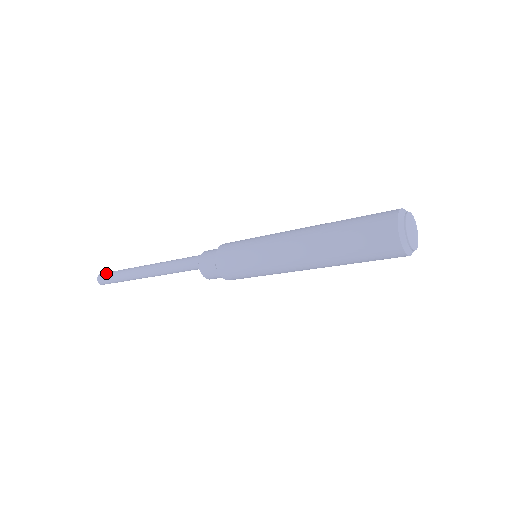
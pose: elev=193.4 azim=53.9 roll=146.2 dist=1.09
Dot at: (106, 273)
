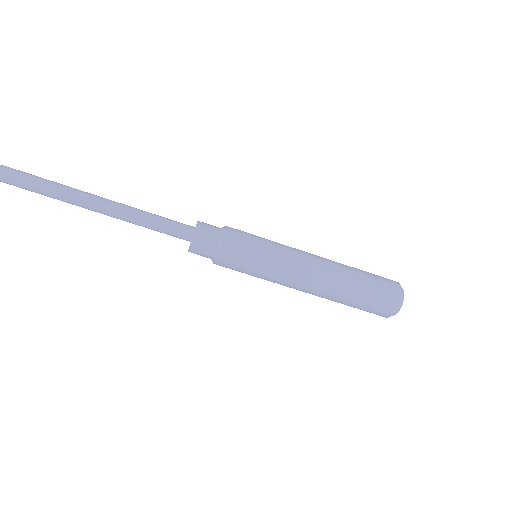
Dot at: occluded
